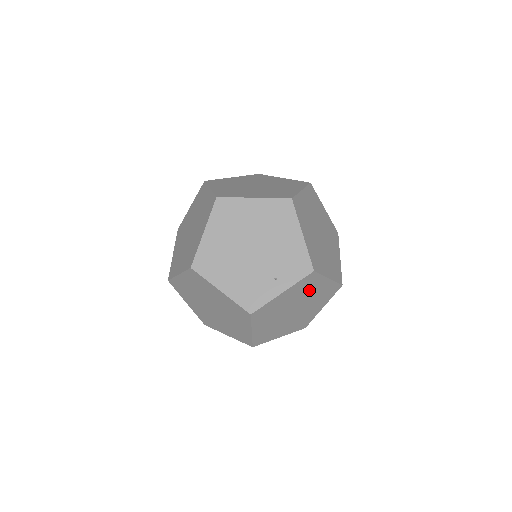
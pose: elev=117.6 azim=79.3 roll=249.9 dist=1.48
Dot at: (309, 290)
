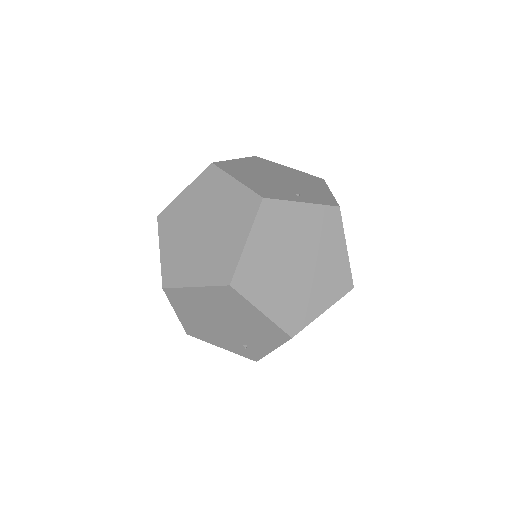
Dot at: (324, 242)
